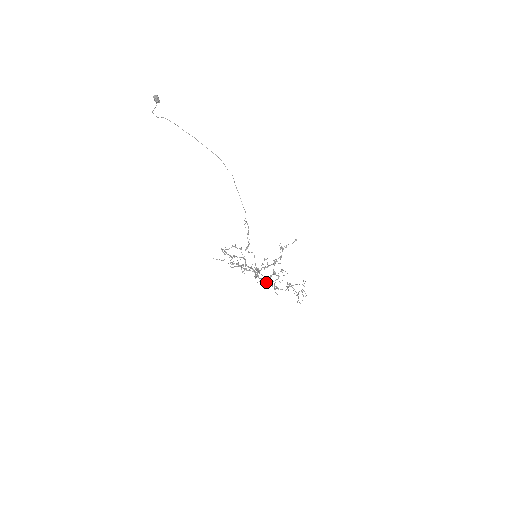
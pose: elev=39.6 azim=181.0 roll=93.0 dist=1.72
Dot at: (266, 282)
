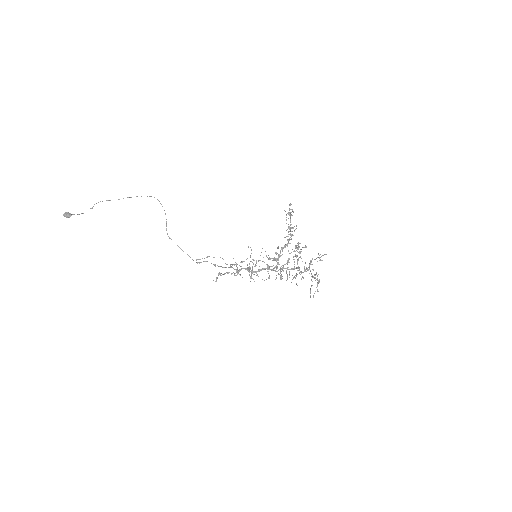
Dot at: (280, 277)
